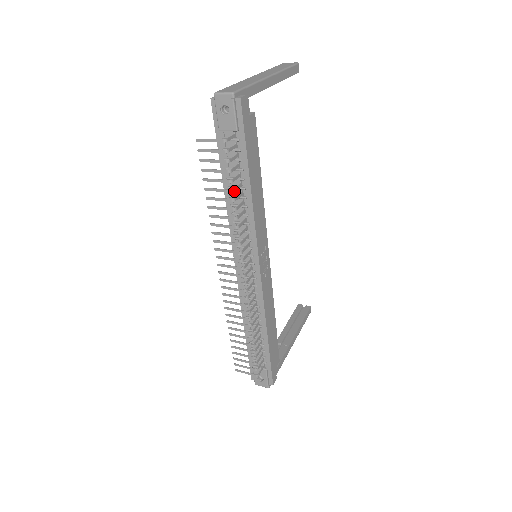
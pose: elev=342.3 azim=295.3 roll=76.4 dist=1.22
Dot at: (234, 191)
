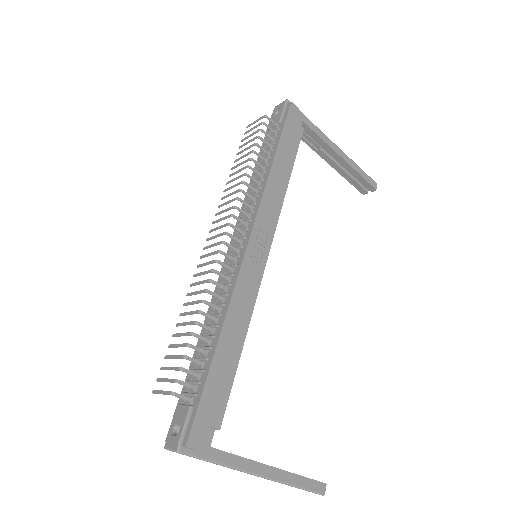
Dot at: (255, 153)
